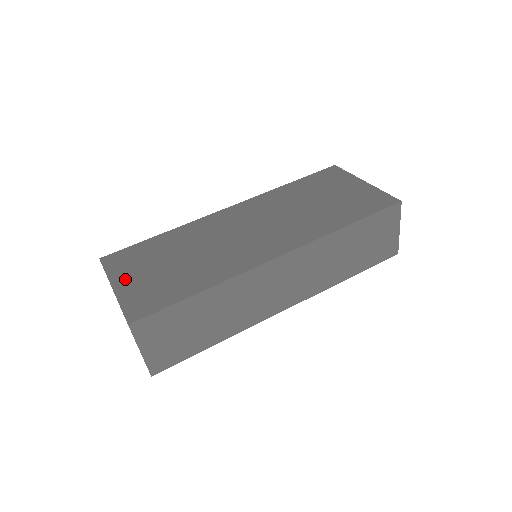
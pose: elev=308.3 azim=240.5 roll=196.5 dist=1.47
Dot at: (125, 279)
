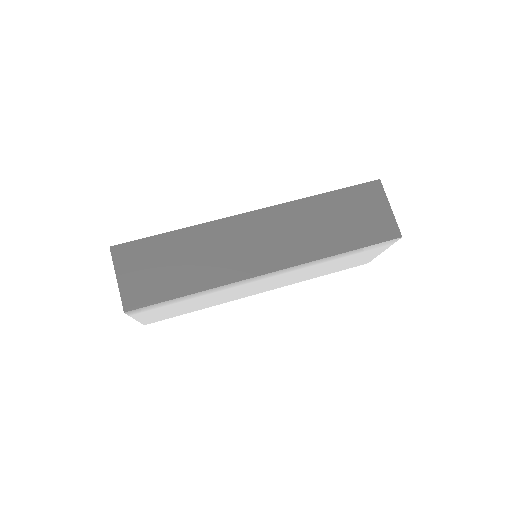
Dot at: occluded
